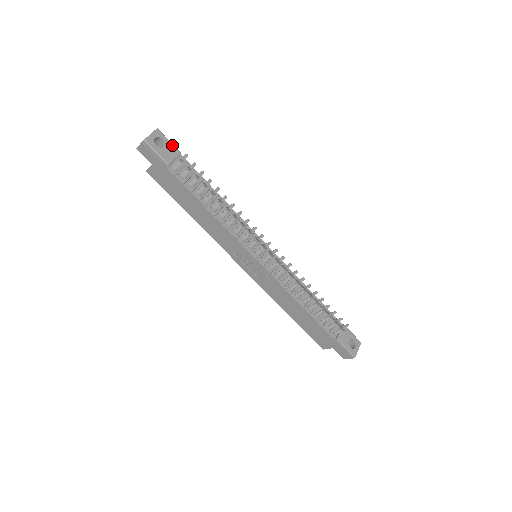
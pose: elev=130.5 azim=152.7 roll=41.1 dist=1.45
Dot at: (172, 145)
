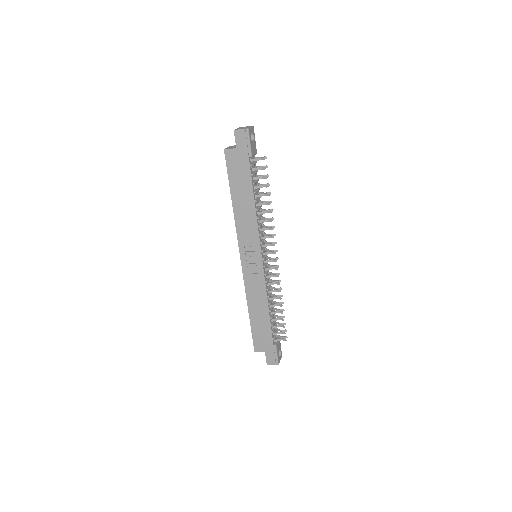
Dot at: (255, 144)
